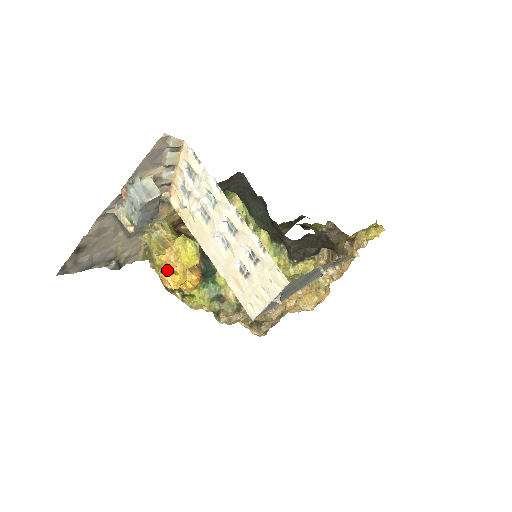
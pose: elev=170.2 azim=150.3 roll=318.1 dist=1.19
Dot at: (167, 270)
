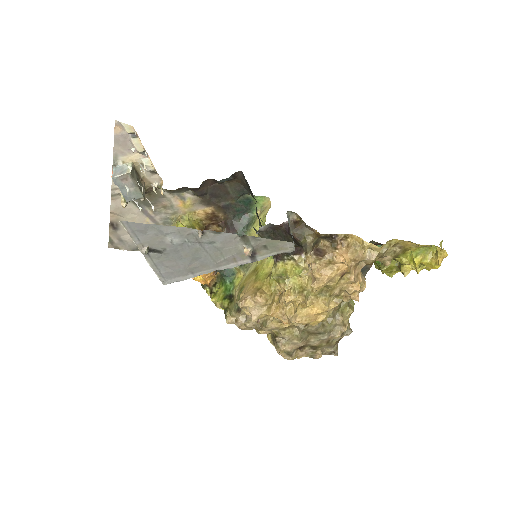
Dot at: occluded
